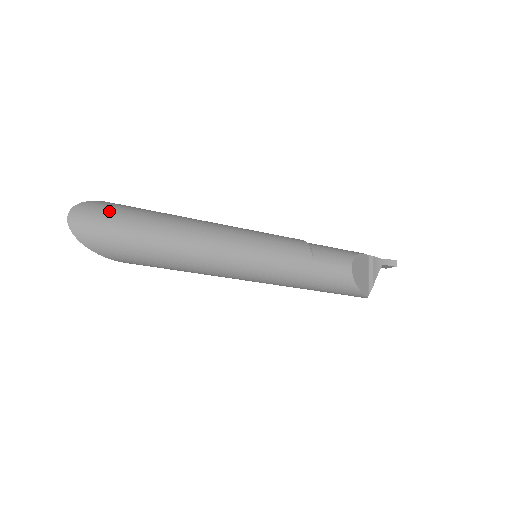
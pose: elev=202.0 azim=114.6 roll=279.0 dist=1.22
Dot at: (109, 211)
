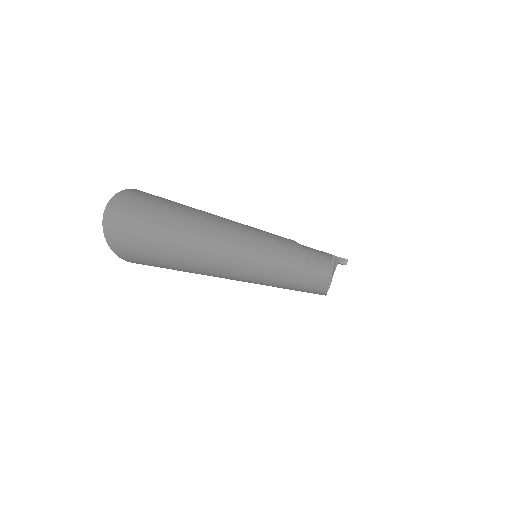
Dot at: (146, 208)
